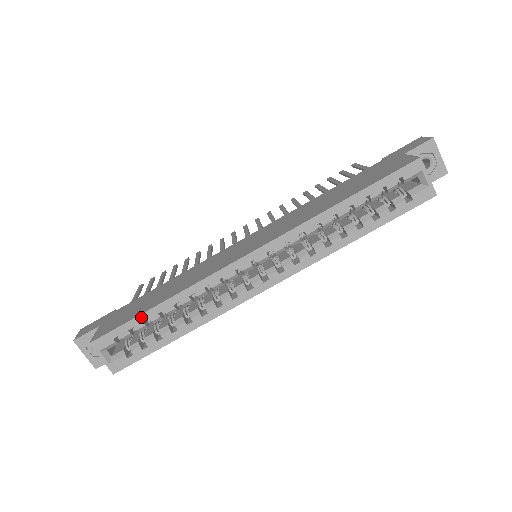
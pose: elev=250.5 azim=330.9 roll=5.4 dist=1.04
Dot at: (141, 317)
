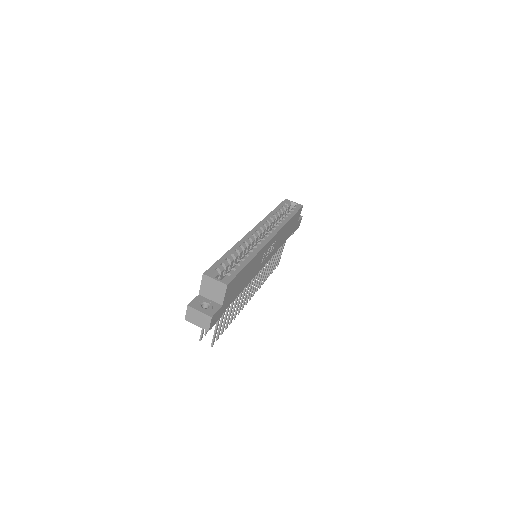
Dot at: (222, 258)
